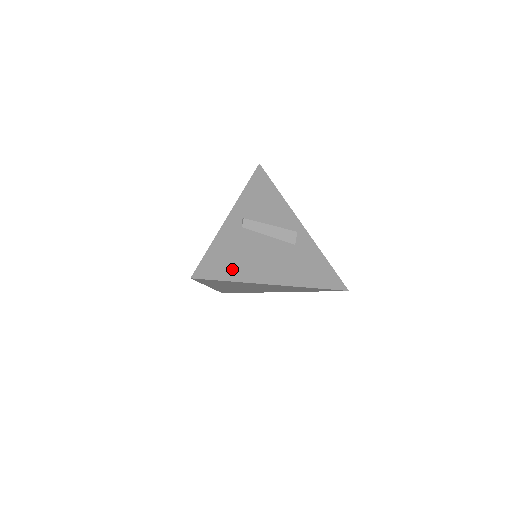
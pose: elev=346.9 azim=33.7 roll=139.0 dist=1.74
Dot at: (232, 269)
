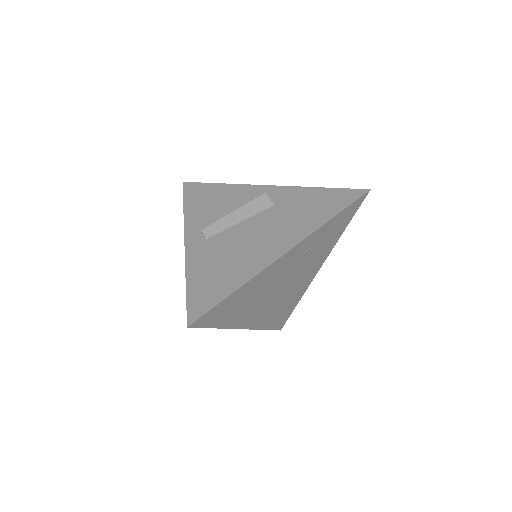
Dot at: (226, 280)
